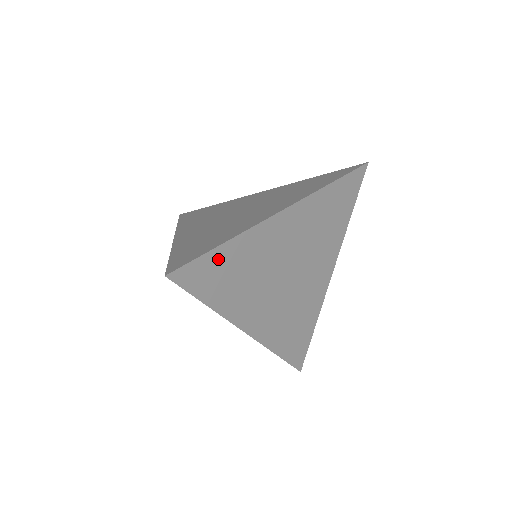
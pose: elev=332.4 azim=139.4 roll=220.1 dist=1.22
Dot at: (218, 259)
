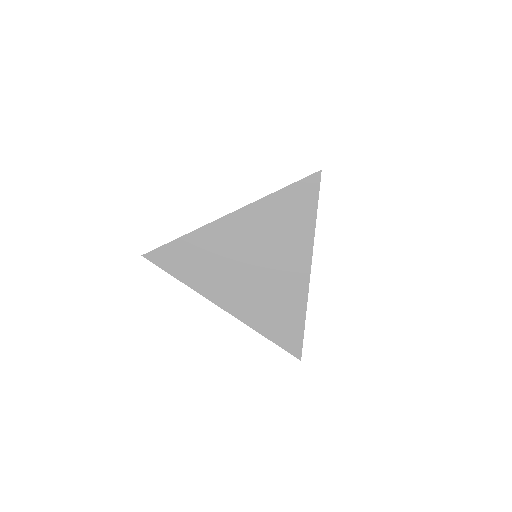
Dot at: (179, 248)
